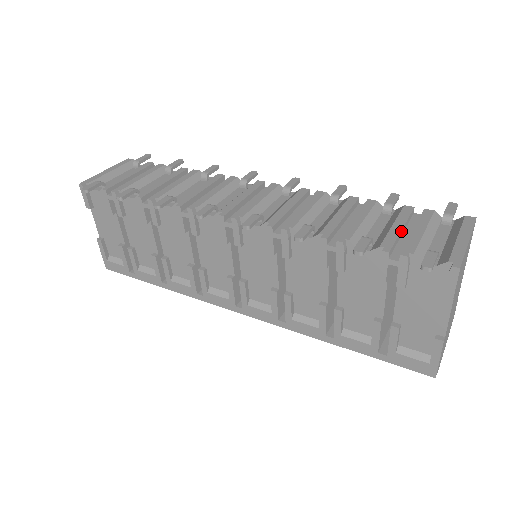
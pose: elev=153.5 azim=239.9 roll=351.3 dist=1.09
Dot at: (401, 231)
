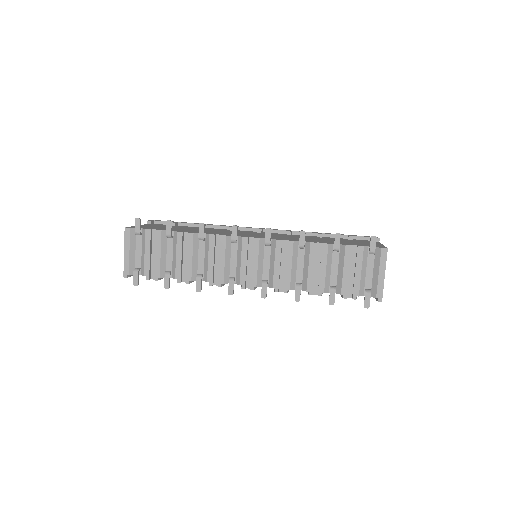
Dot at: (349, 275)
